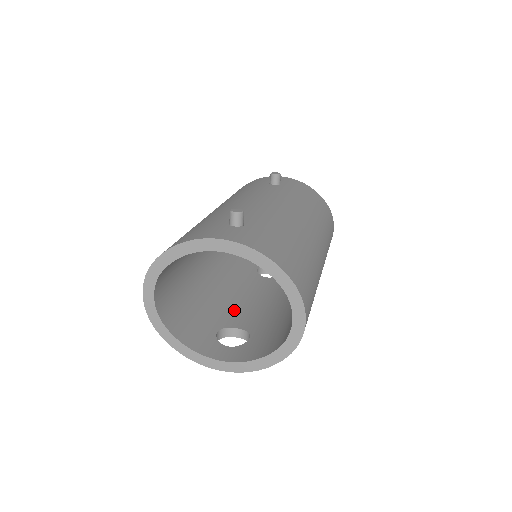
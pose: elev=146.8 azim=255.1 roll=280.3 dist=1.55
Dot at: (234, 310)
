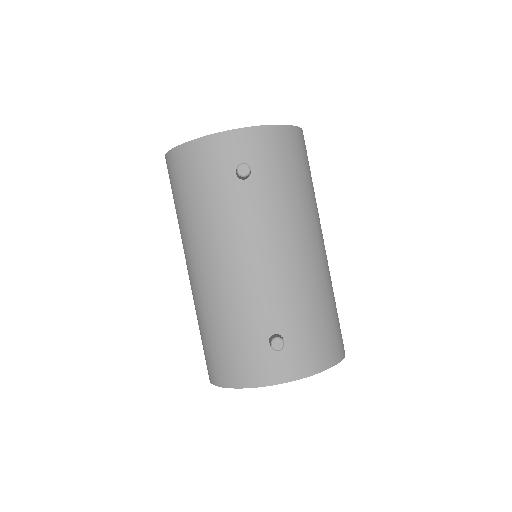
Dot at: occluded
